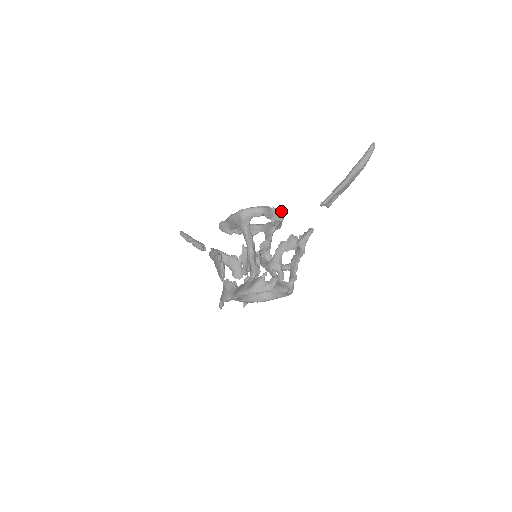
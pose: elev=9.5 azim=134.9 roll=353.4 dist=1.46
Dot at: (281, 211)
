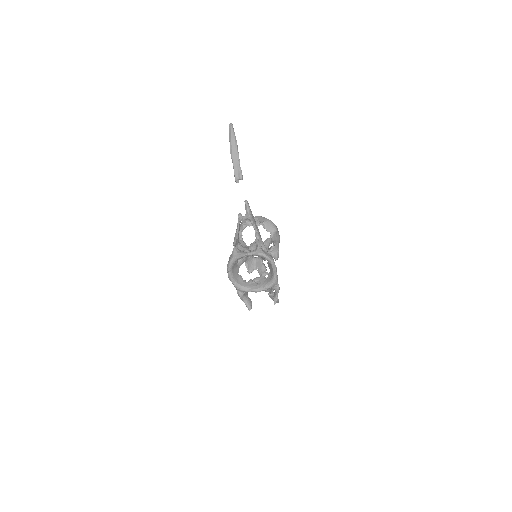
Dot at: (260, 217)
